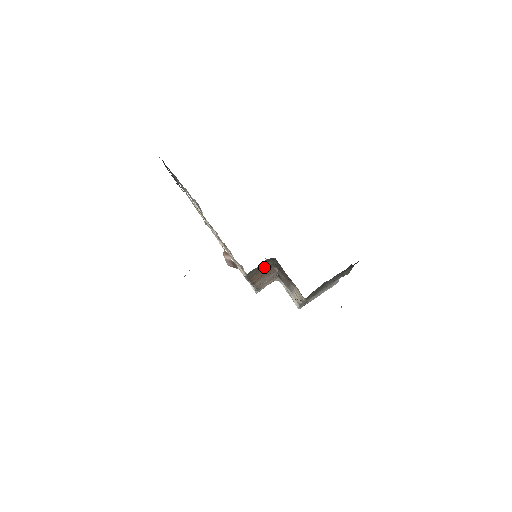
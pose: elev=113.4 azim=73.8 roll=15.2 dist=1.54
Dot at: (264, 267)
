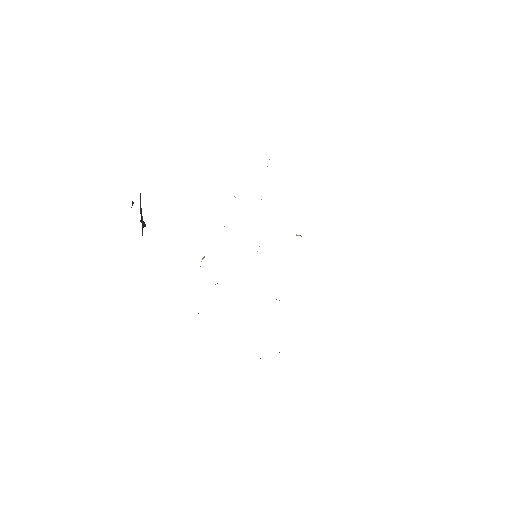
Dot at: occluded
